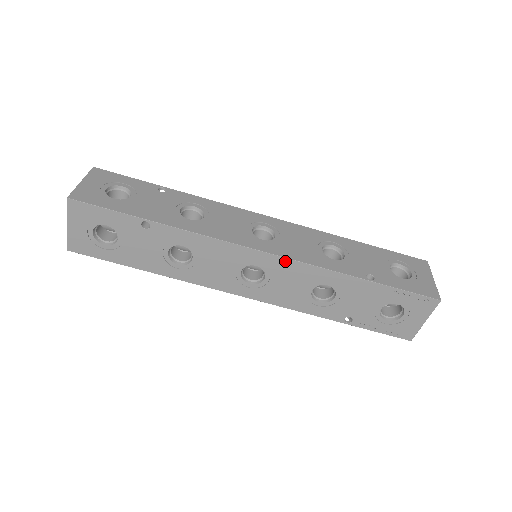
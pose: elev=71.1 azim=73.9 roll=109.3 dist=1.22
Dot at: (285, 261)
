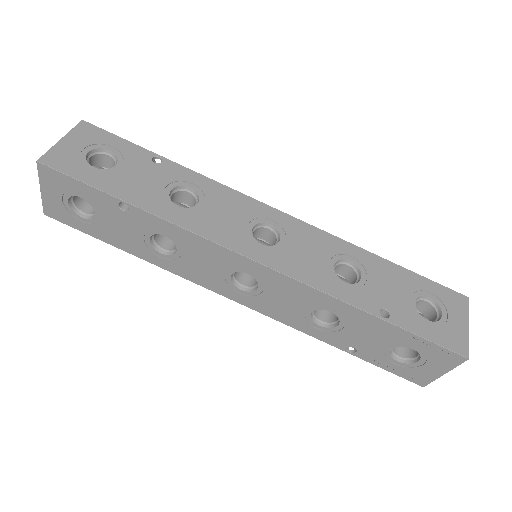
Dot at: (282, 277)
